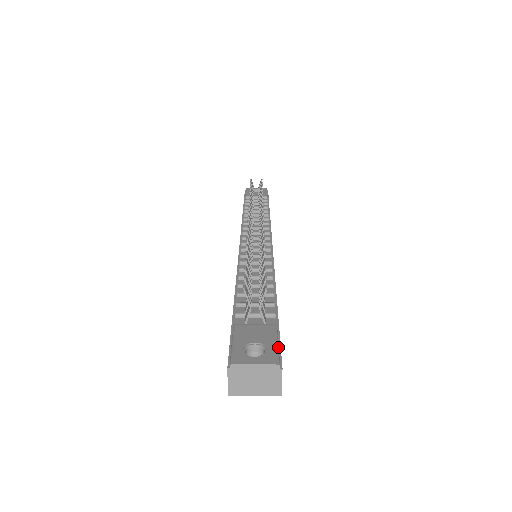
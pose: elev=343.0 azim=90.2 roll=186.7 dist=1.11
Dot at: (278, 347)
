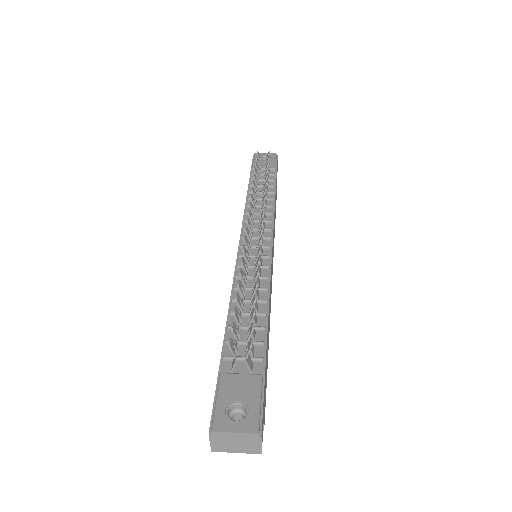
Dot at: (260, 408)
